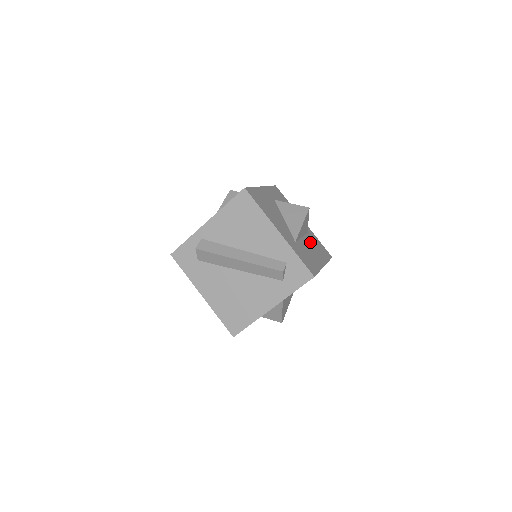
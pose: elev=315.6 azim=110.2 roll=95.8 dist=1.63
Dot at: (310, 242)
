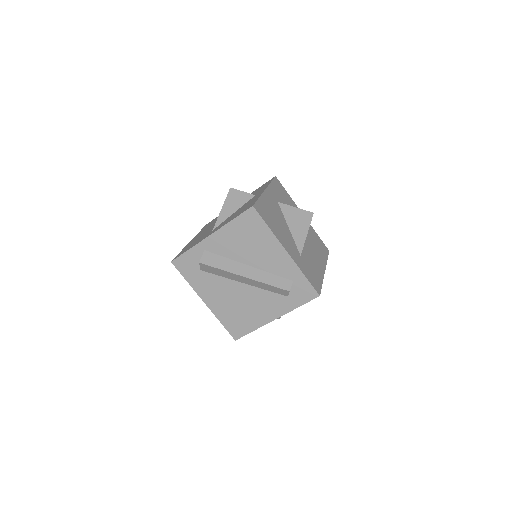
Dot at: (311, 244)
